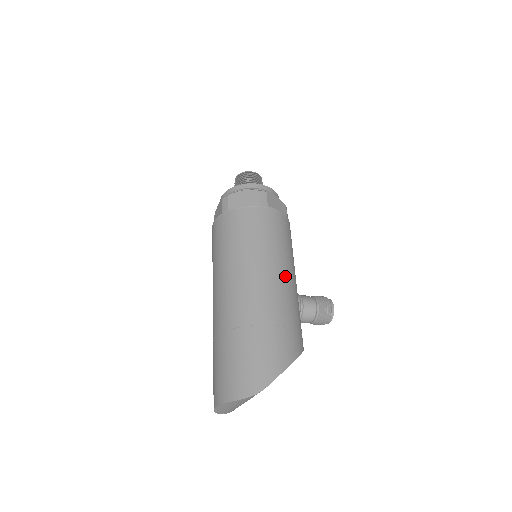
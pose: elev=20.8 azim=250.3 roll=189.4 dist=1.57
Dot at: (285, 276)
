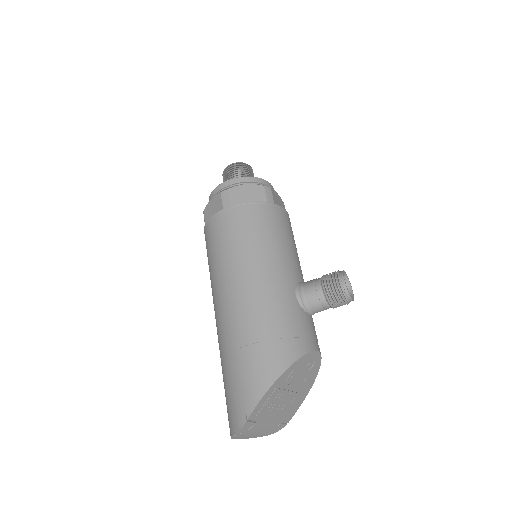
Dot at: (258, 279)
